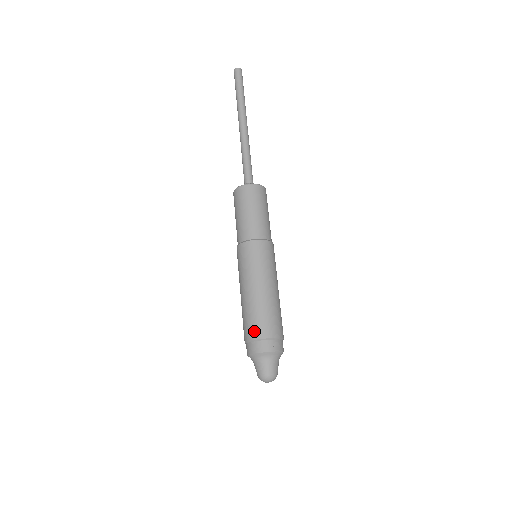
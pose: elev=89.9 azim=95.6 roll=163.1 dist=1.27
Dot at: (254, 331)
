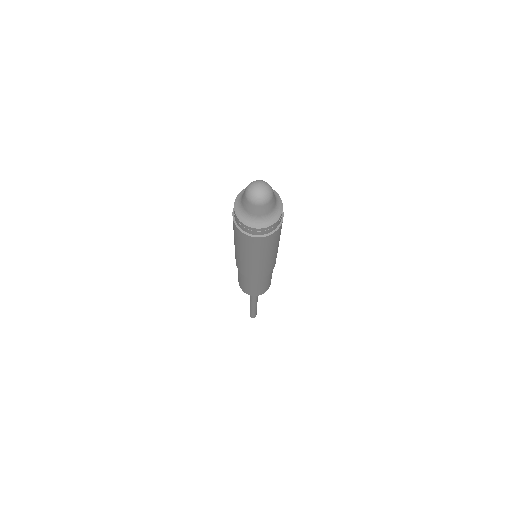
Dot at: occluded
